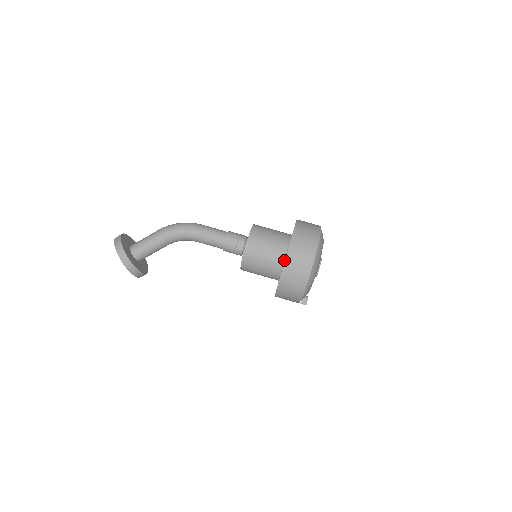
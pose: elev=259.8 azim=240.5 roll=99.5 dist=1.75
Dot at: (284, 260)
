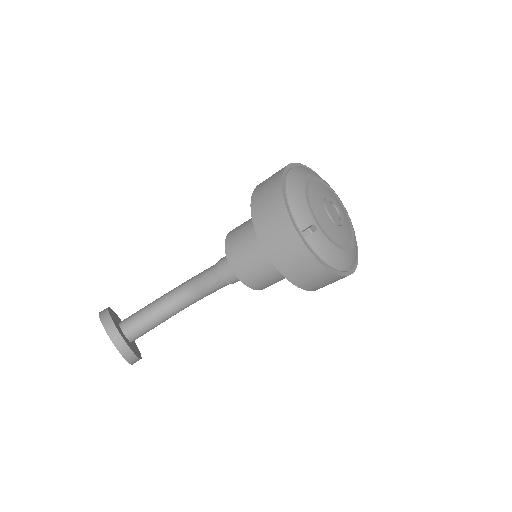
Dot at: occluded
